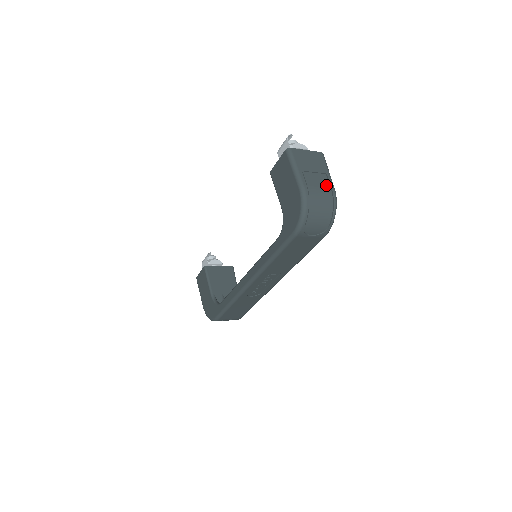
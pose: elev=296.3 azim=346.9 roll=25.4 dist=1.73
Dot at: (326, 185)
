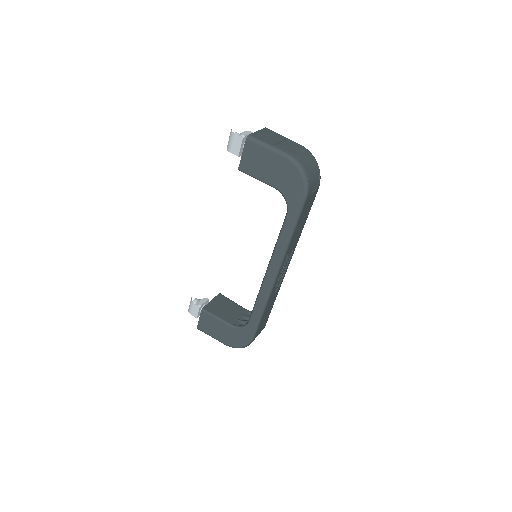
Dot at: (296, 146)
